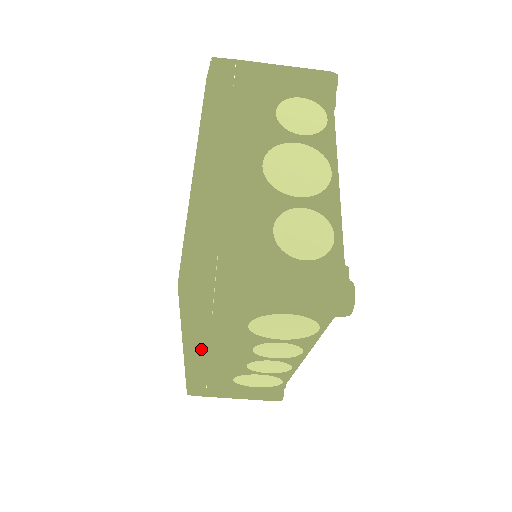
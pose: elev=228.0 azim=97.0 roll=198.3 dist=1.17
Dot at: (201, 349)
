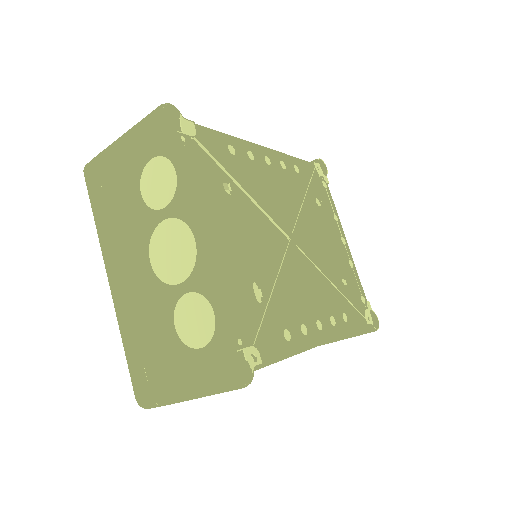
Dot at: occluded
